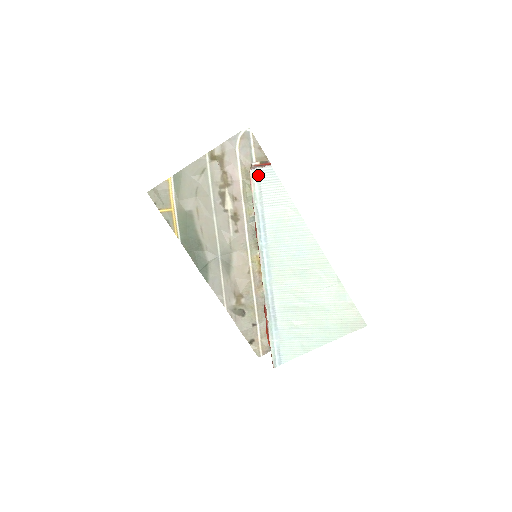
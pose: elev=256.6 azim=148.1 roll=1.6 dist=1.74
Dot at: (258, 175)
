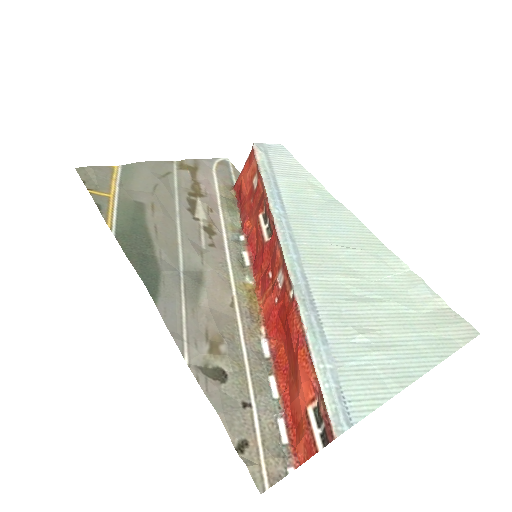
Dot at: (264, 148)
